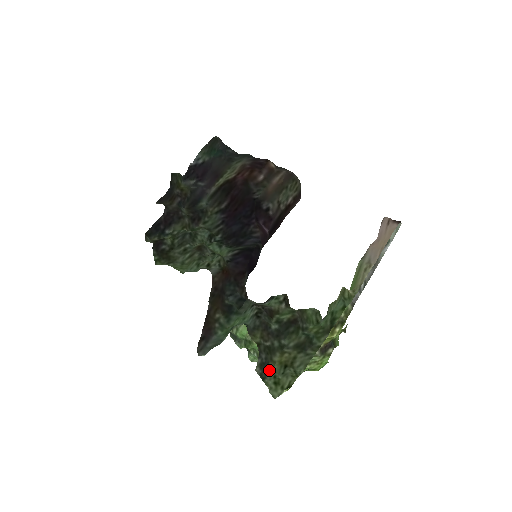
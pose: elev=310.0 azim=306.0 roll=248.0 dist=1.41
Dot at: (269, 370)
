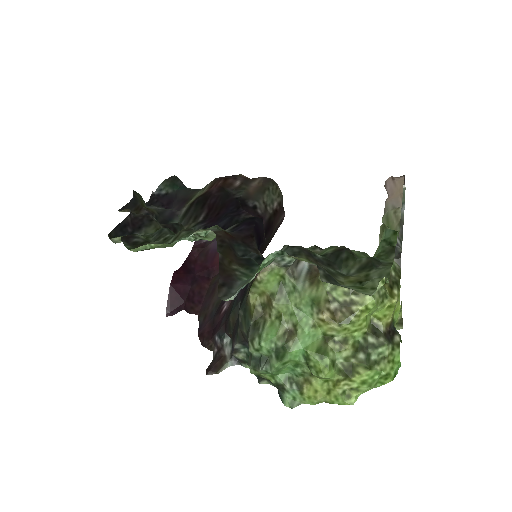
Dot at: (340, 285)
